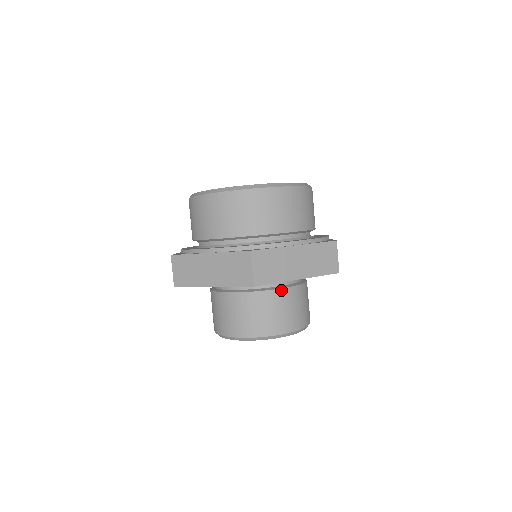
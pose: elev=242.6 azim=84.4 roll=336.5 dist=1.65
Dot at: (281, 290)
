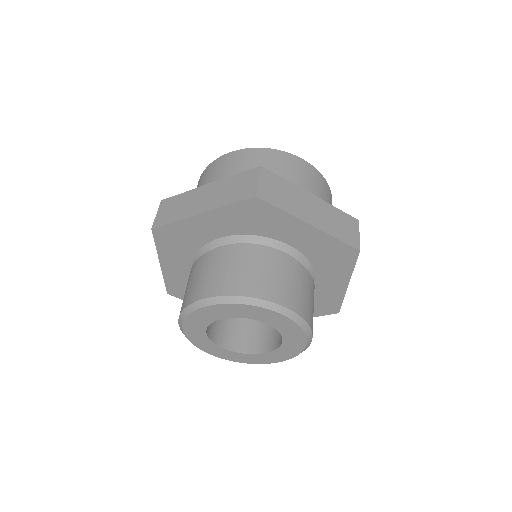
Dot at: (284, 255)
